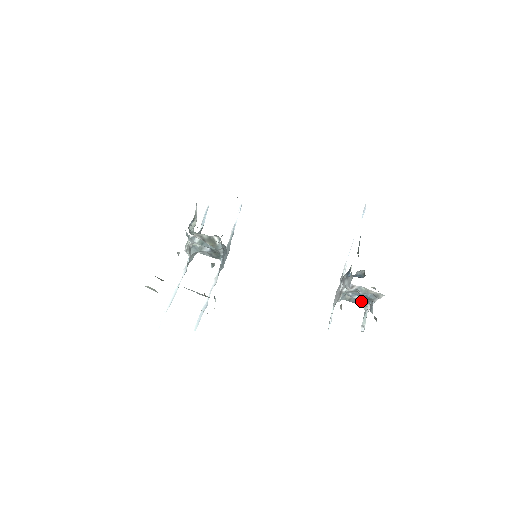
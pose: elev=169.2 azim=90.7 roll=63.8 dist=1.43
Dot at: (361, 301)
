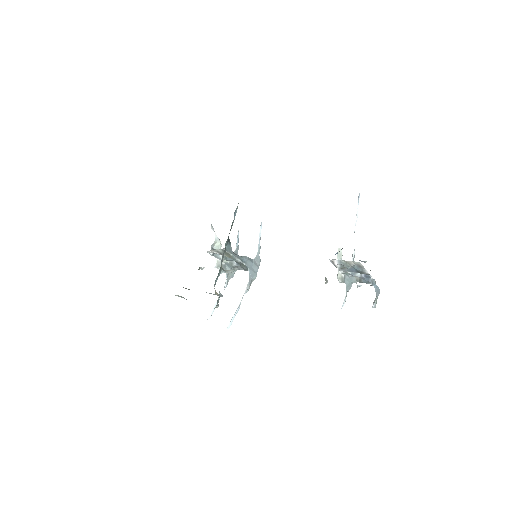
Dot at: (364, 278)
